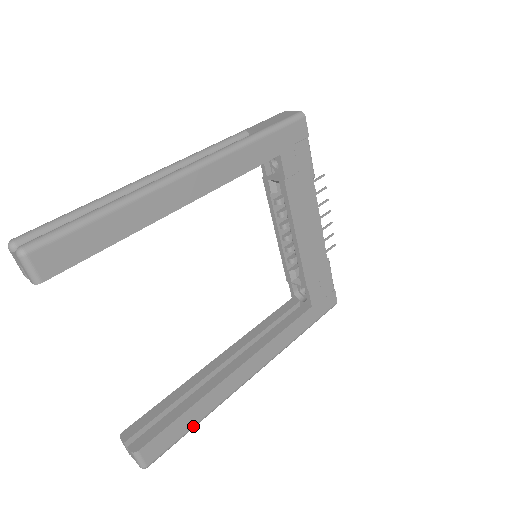
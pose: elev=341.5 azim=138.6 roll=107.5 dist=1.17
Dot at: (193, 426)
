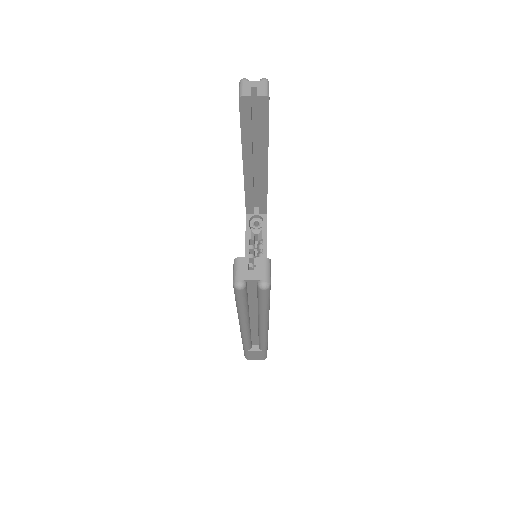
Dot at: (269, 304)
